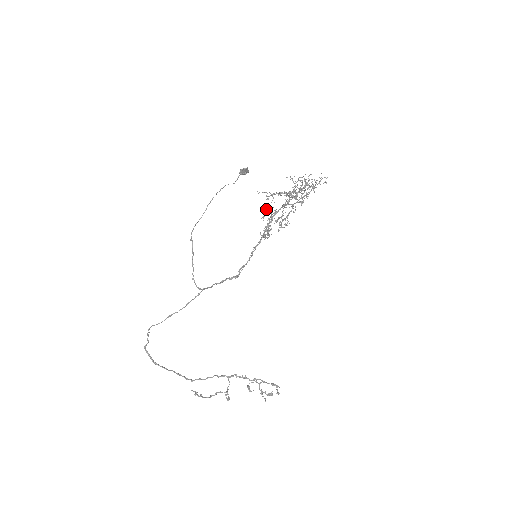
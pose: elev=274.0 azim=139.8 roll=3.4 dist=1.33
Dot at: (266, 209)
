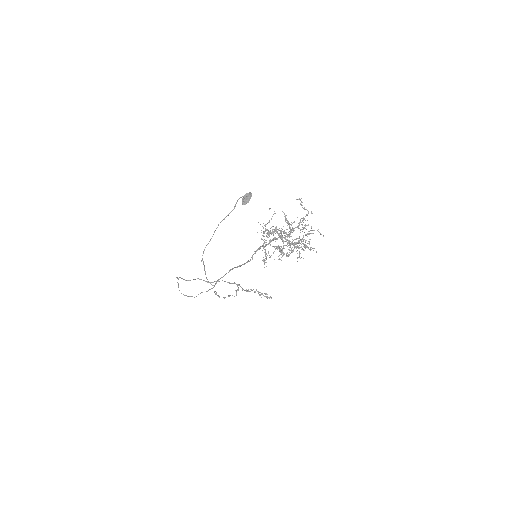
Dot at: (267, 223)
